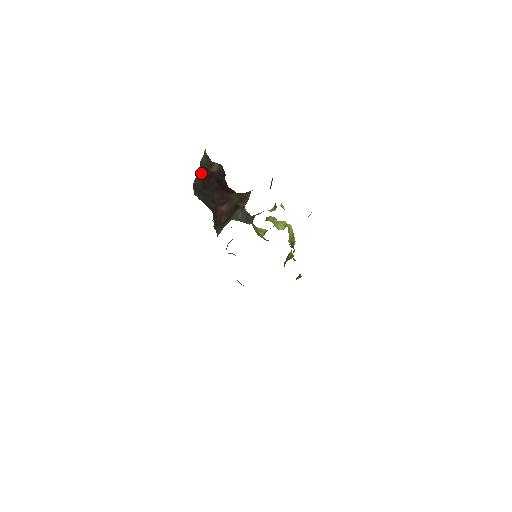
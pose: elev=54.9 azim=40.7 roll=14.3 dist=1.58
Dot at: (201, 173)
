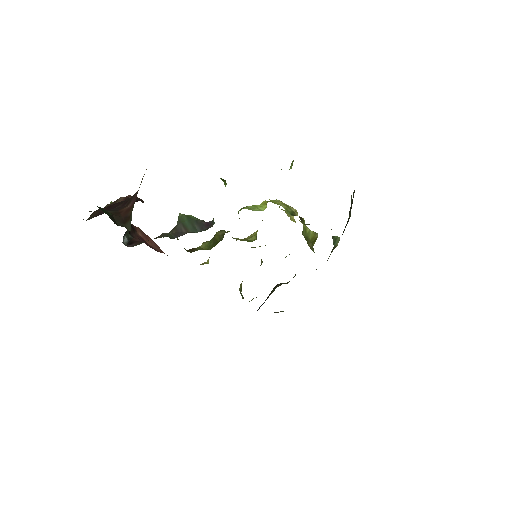
Dot at: (98, 210)
